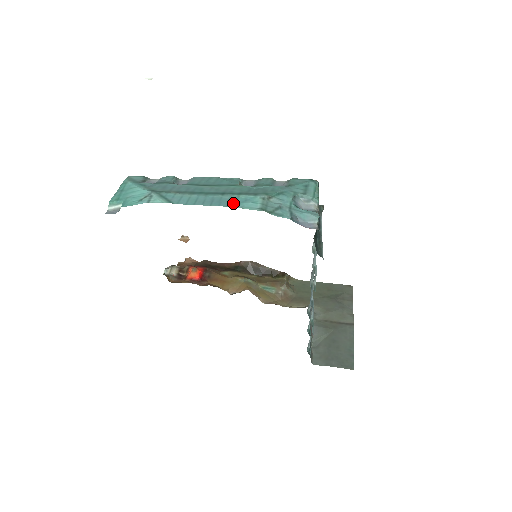
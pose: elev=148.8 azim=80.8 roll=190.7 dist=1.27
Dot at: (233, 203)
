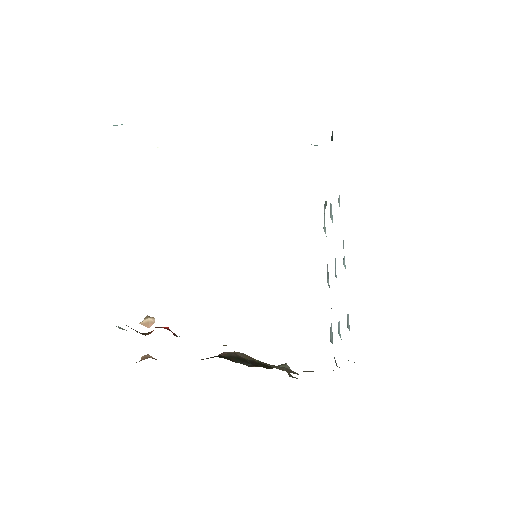
Dot at: occluded
